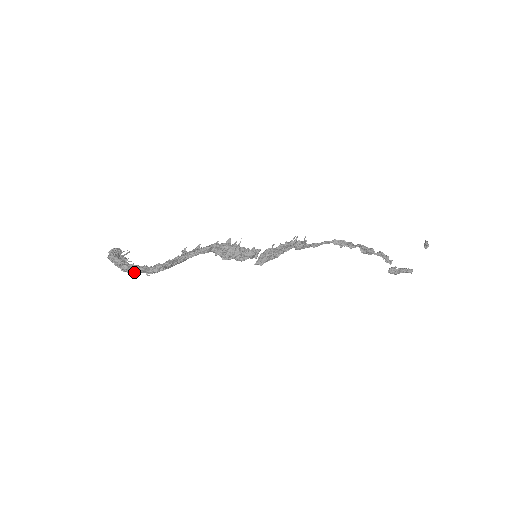
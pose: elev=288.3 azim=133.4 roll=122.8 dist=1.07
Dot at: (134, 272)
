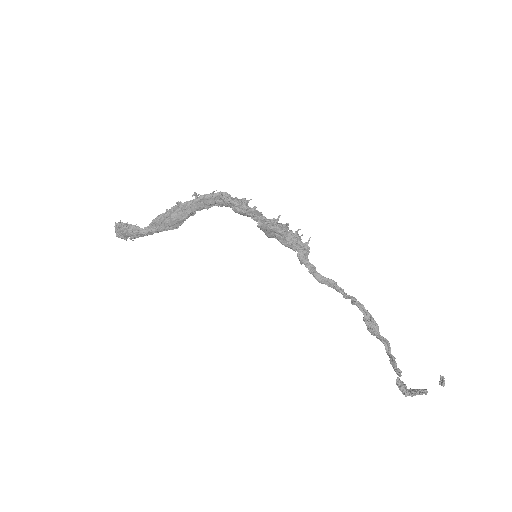
Dot at: (135, 228)
